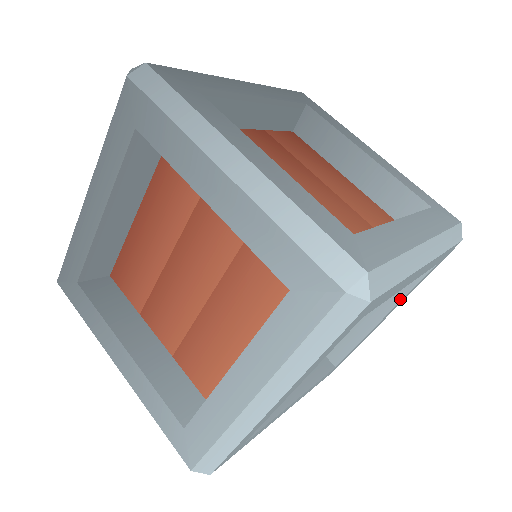
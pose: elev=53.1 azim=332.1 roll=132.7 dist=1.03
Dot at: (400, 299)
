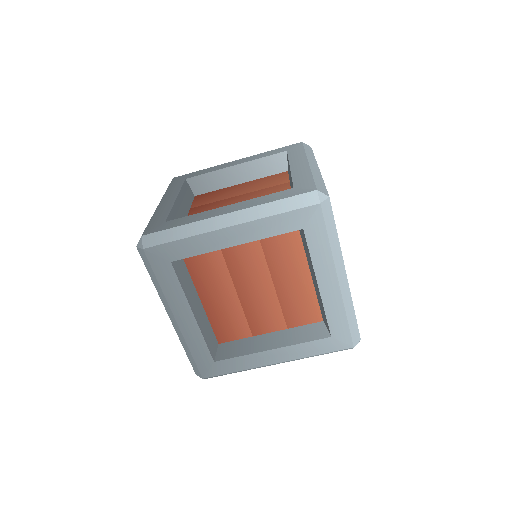
Dot at: occluded
